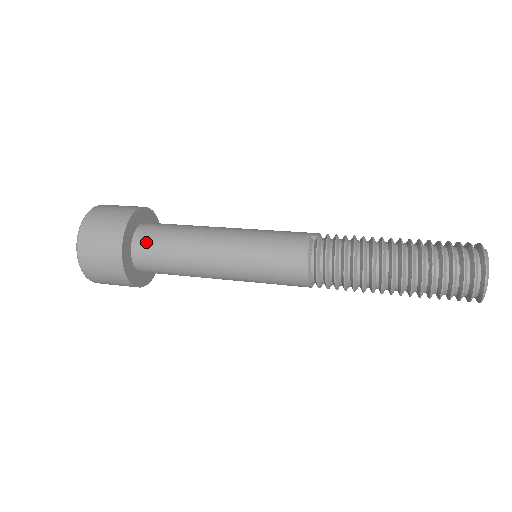
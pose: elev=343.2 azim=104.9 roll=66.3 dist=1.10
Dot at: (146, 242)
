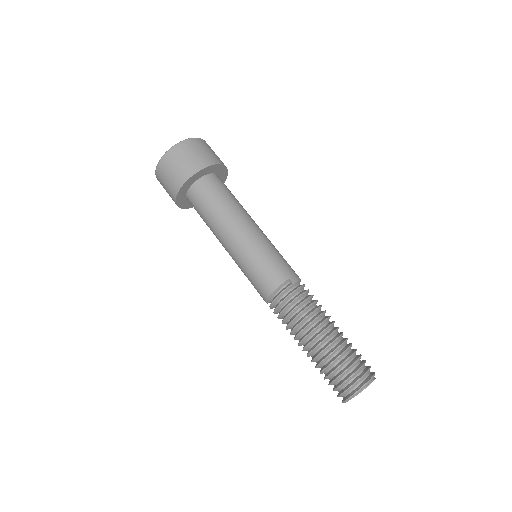
Dot at: (200, 192)
